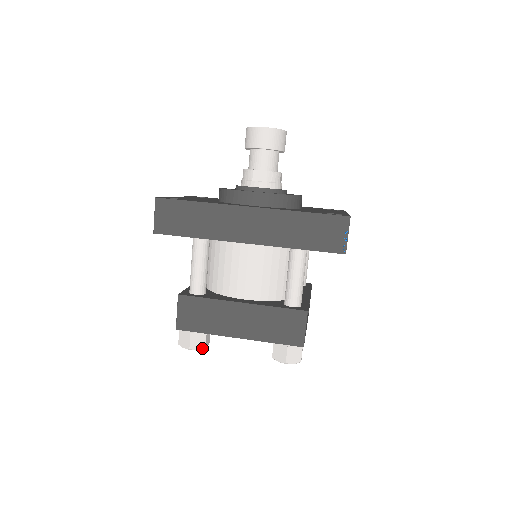
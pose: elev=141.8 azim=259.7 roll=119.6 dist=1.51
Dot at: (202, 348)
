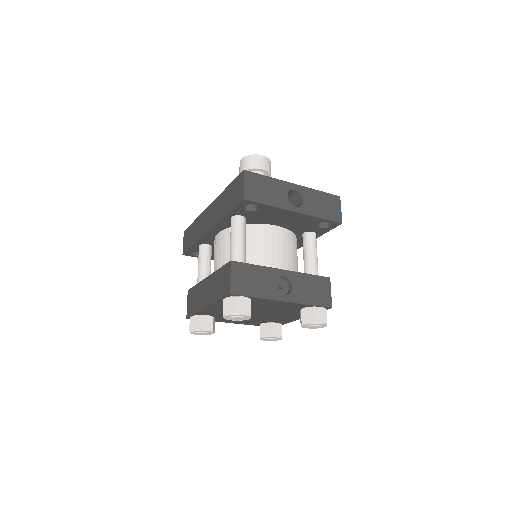
Dot at: (198, 329)
